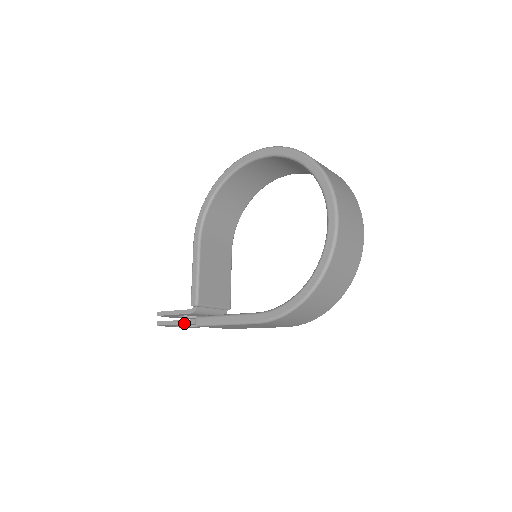
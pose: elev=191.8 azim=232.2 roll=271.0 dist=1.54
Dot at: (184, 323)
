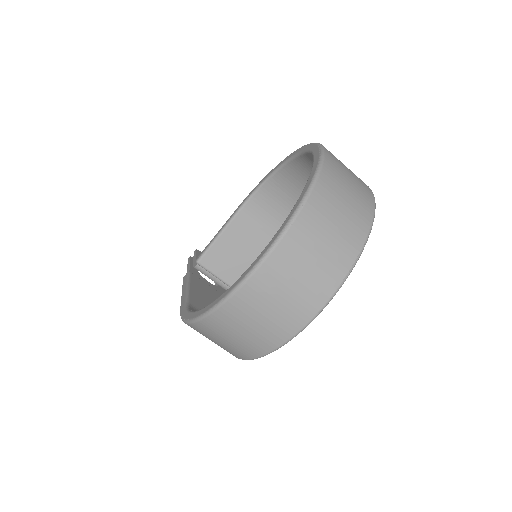
Dot at: (187, 271)
